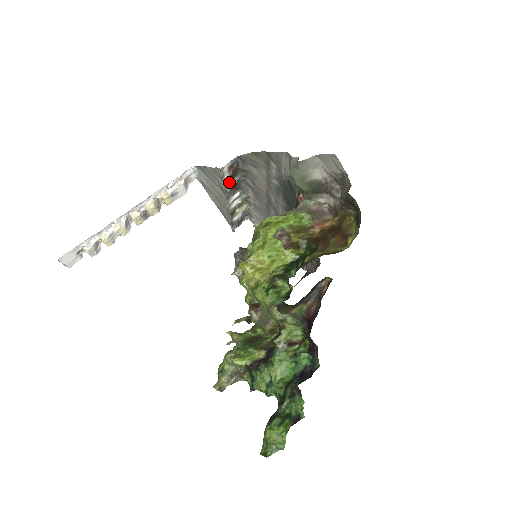
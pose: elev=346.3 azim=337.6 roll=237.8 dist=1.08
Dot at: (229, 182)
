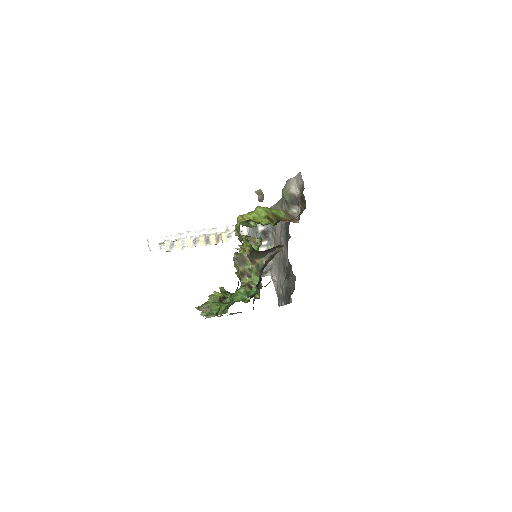
Dot at: (261, 225)
